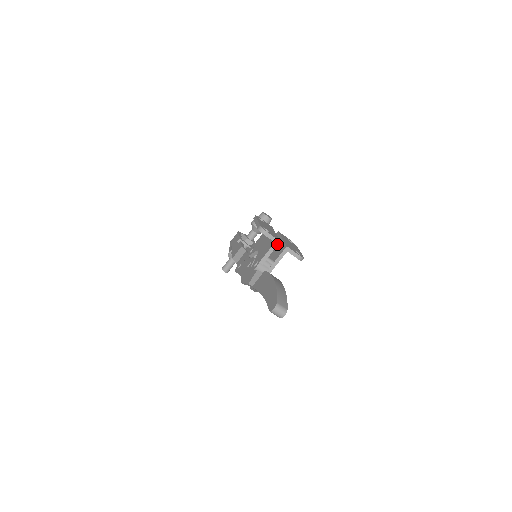
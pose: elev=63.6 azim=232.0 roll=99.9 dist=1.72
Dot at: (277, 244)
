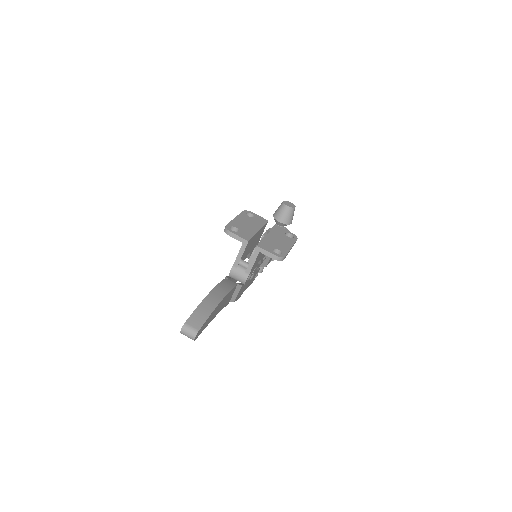
Dot at: (246, 244)
